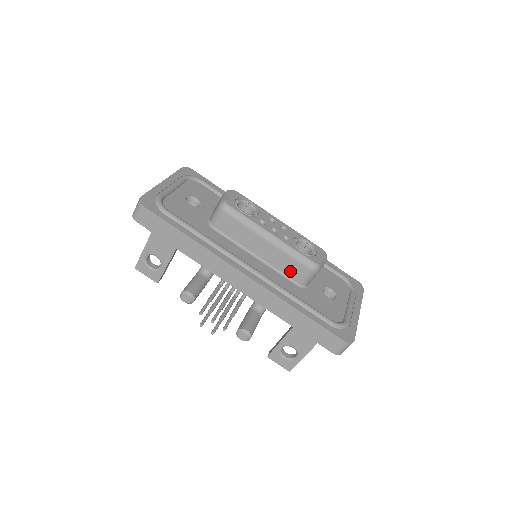
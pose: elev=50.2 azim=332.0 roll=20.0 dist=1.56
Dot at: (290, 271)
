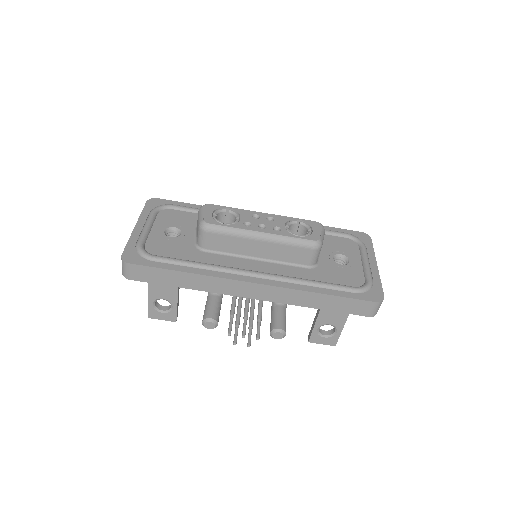
Dot at: (295, 258)
